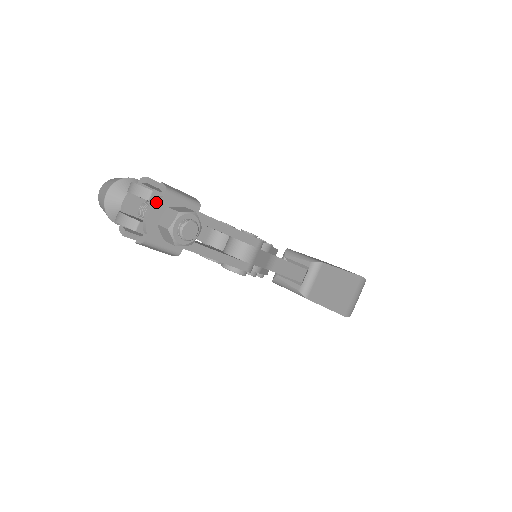
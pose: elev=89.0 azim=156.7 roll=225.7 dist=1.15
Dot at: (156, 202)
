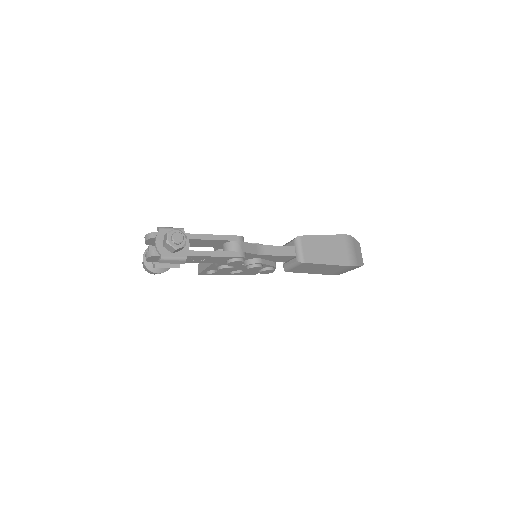
Dot at: (157, 236)
